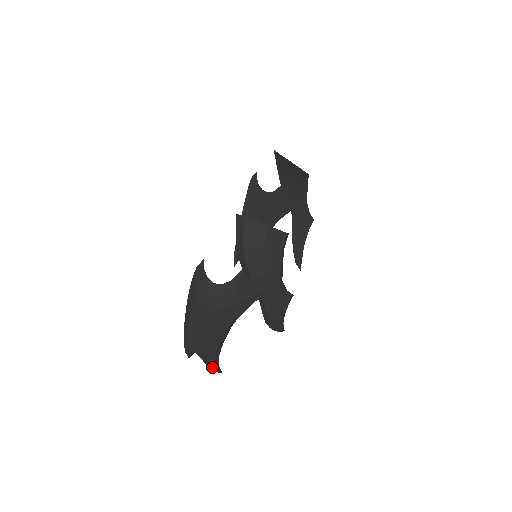
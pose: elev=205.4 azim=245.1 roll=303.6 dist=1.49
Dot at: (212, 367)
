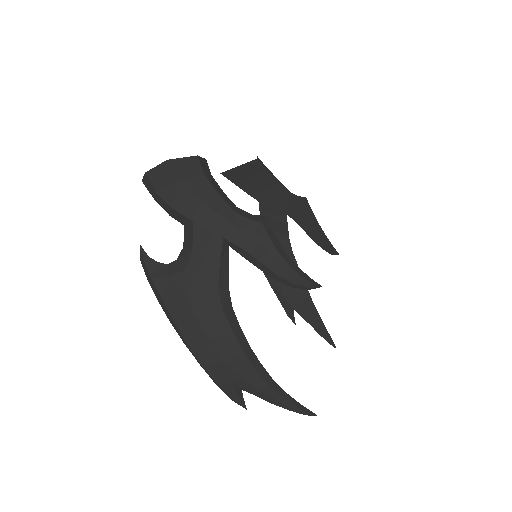
Dot at: (282, 403)
